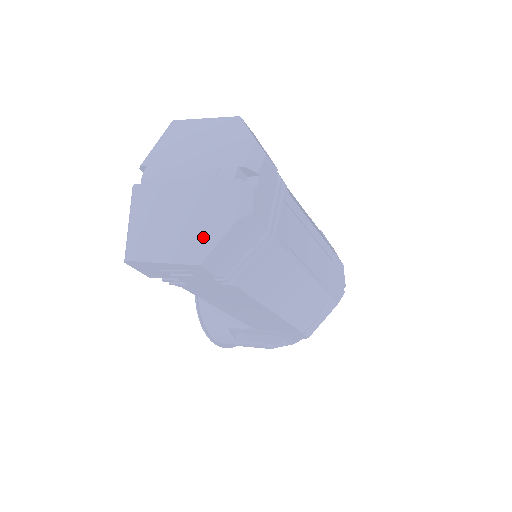
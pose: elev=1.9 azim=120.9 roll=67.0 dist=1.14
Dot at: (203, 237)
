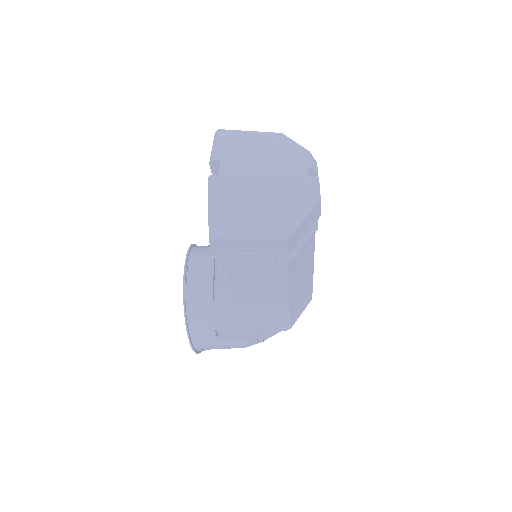
Dot at: (287, 218)
